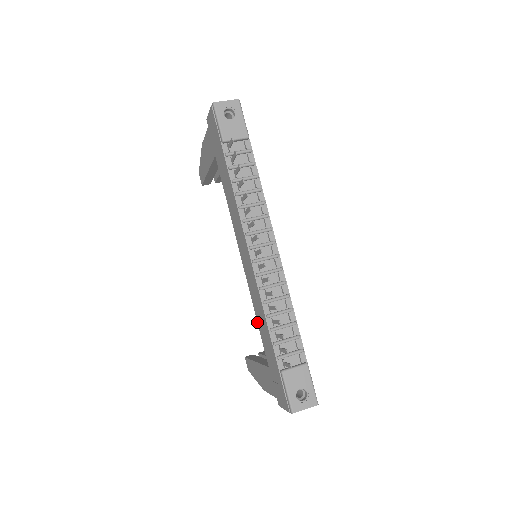
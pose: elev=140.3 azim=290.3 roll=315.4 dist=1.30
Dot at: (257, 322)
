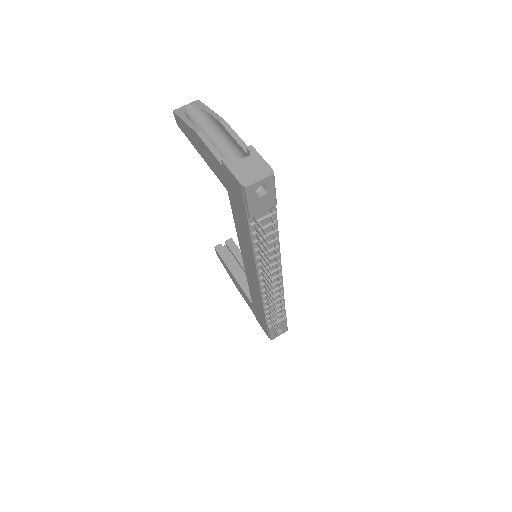
Dot at: (249, 288)
